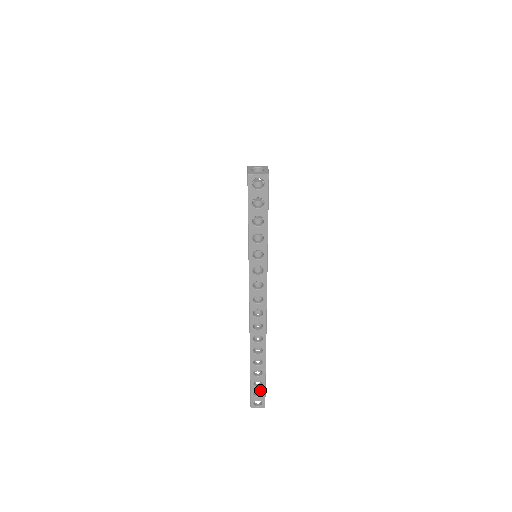
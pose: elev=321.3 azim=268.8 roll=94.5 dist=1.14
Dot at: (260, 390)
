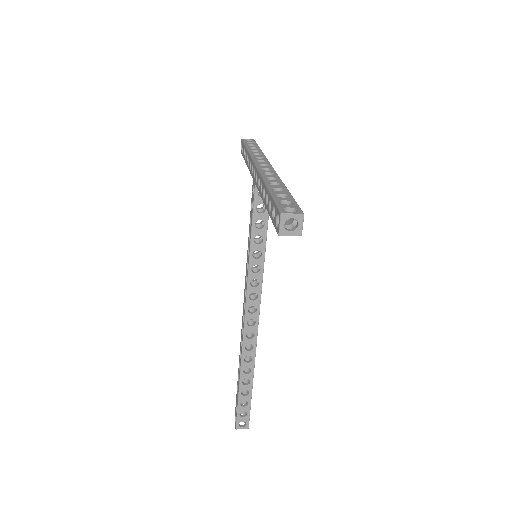
Dot at: (287, 200)
